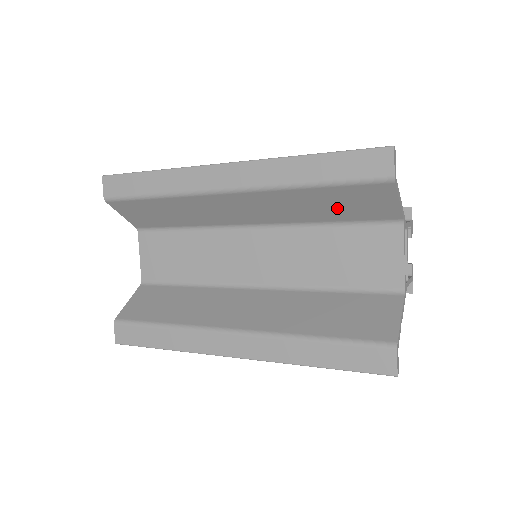
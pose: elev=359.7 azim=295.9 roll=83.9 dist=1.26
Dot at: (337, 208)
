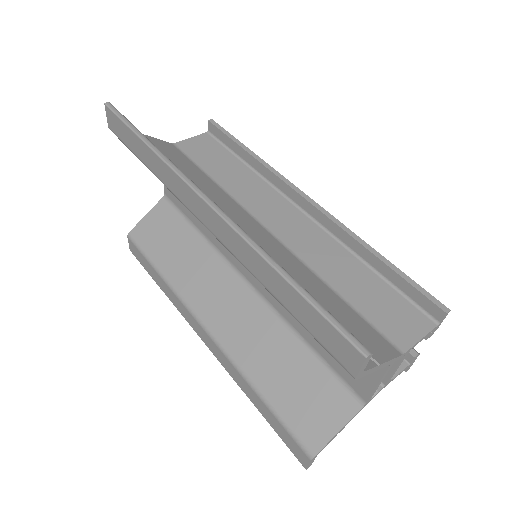
Dot at: occluded
